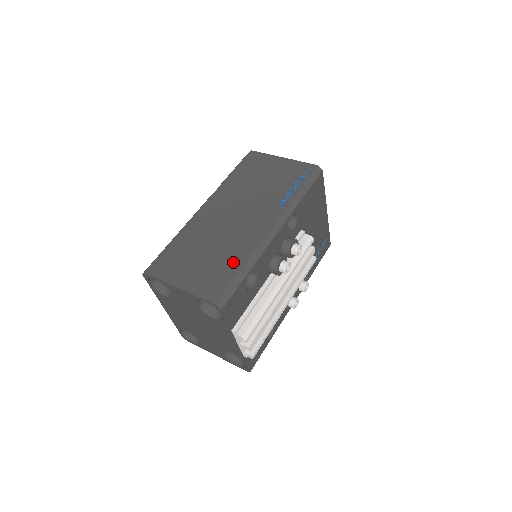
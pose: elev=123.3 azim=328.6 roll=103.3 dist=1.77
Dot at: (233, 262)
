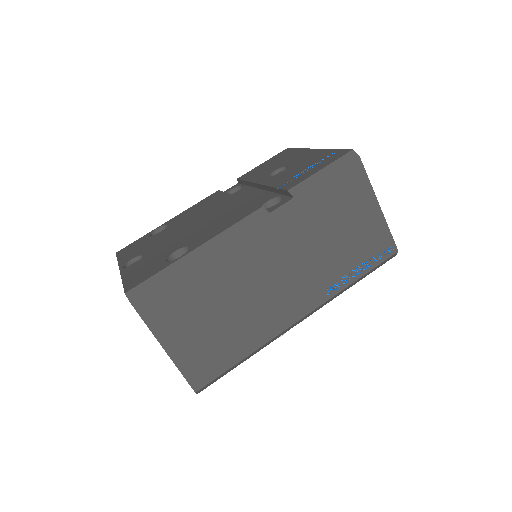
Dot at: (239, 346)
